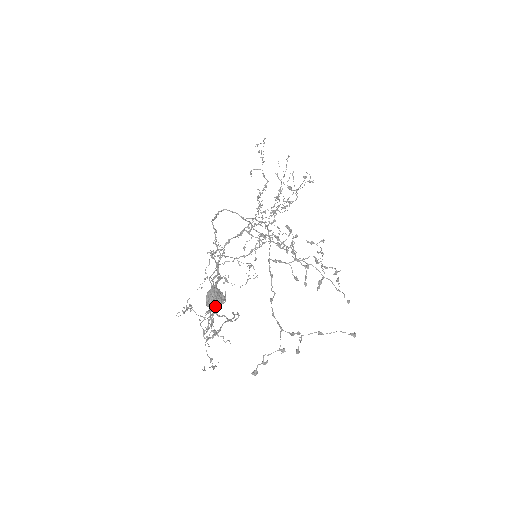
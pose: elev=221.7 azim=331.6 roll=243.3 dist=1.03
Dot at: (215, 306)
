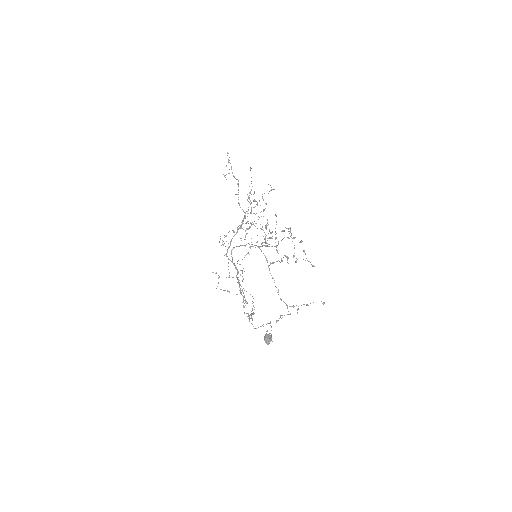
Dot at: (269, 342)
